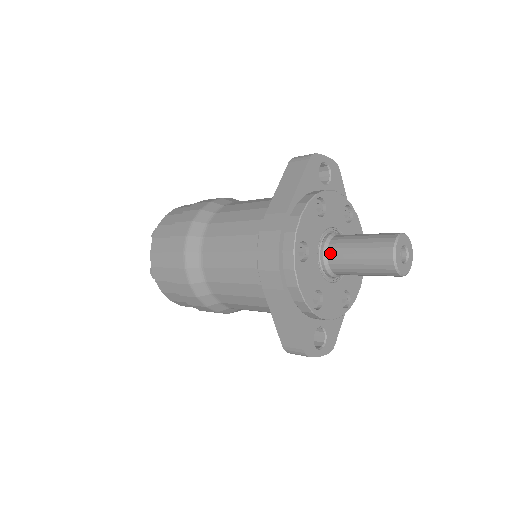
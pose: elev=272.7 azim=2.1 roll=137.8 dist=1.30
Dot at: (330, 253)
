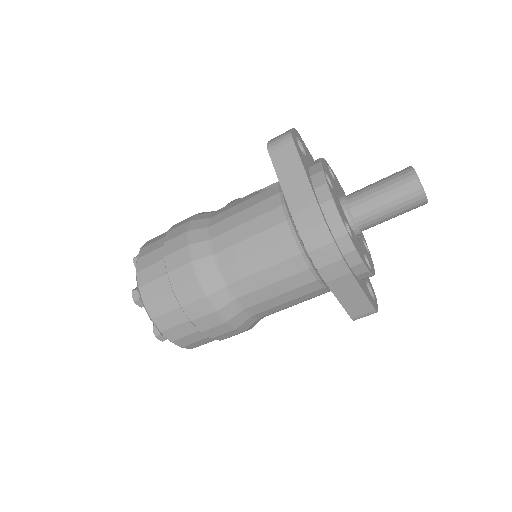
Dot at: (357, 216)
